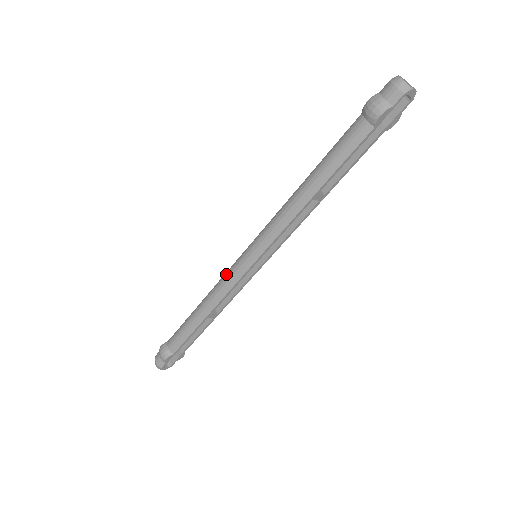
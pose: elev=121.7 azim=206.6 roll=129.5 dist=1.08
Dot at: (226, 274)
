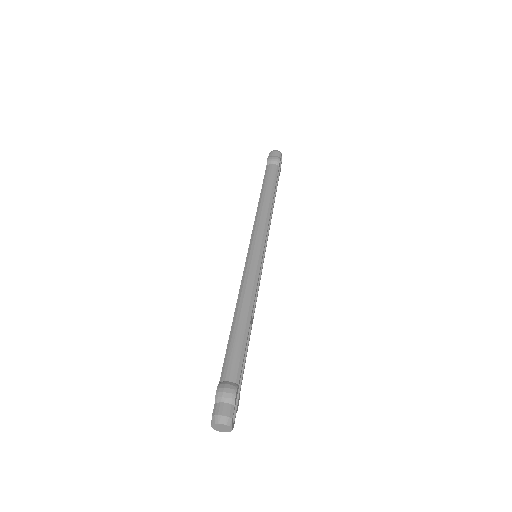
Dot at: (245, 273)
